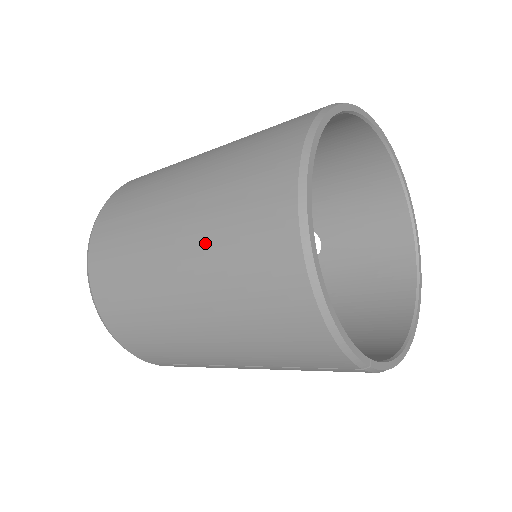
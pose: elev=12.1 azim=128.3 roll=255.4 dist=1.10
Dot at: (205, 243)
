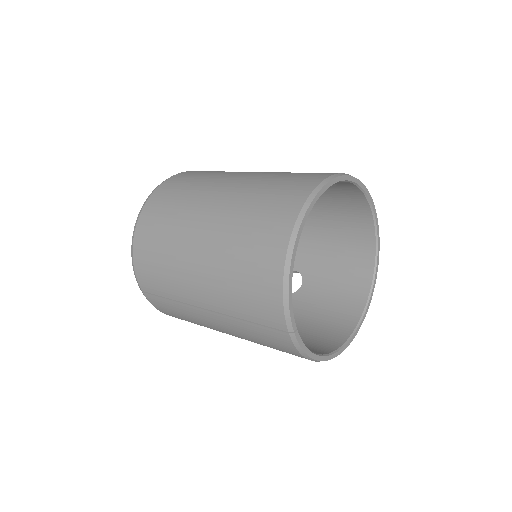
Dot at: (237, 207)
